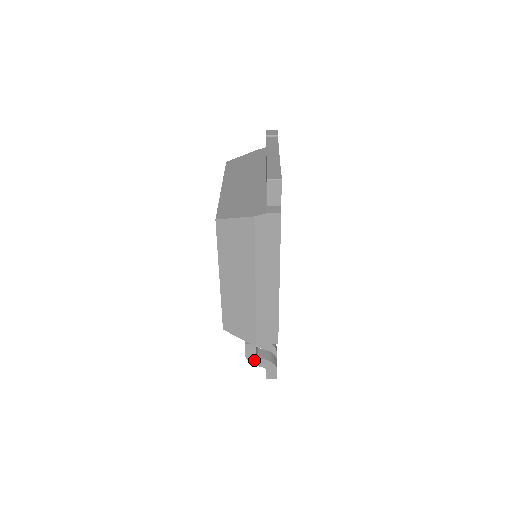
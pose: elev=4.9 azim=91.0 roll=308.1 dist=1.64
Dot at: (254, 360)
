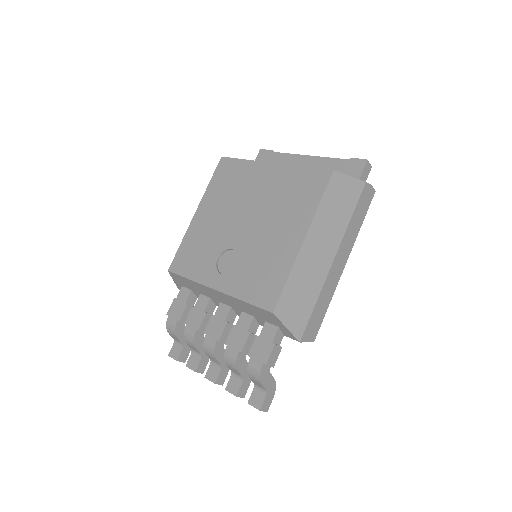
Dot at: (265, 375)
